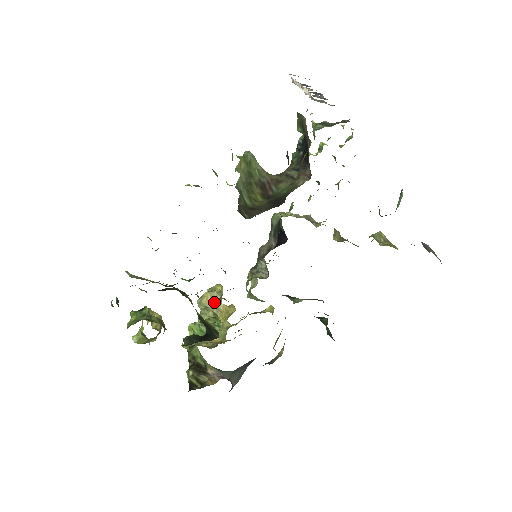
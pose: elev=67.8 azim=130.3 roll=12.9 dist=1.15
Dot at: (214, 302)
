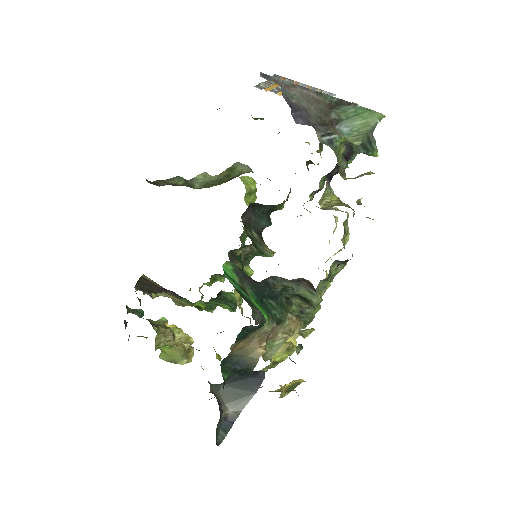
Dot at: occluded
